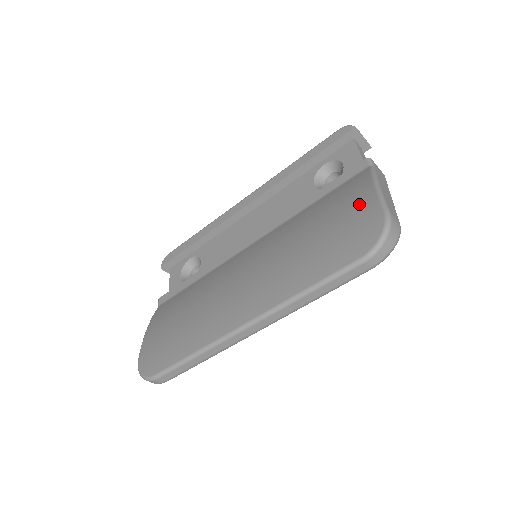
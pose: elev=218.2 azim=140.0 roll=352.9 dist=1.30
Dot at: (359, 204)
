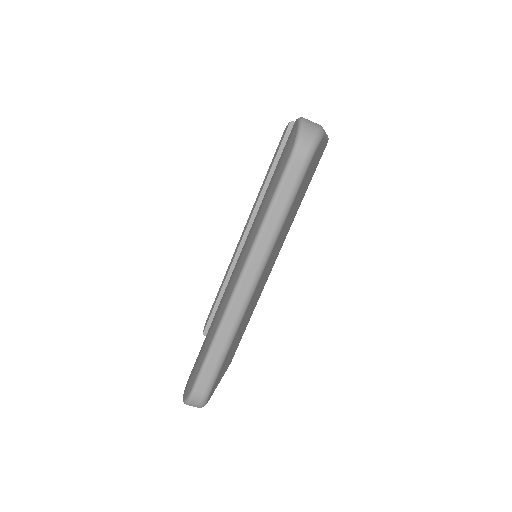
Dot at: occluded
